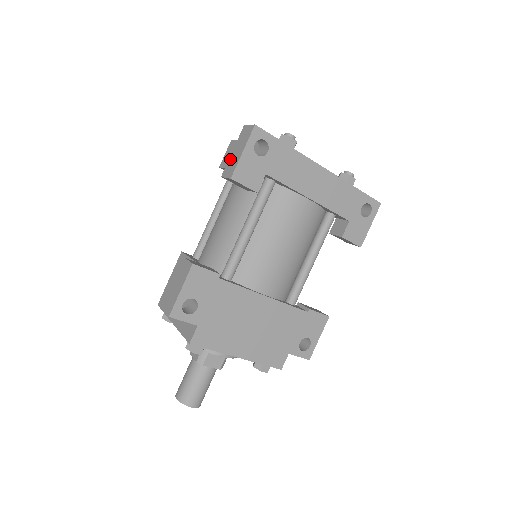
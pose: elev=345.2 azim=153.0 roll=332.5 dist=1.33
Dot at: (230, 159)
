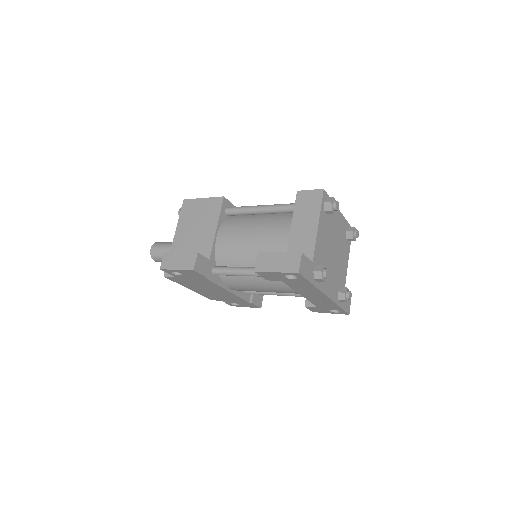
Dot at: (272, 255)
